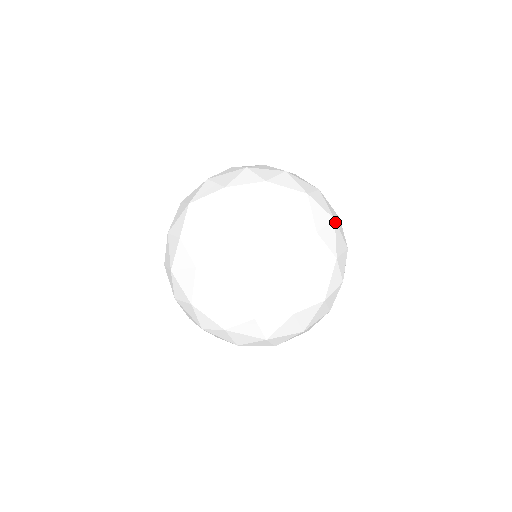
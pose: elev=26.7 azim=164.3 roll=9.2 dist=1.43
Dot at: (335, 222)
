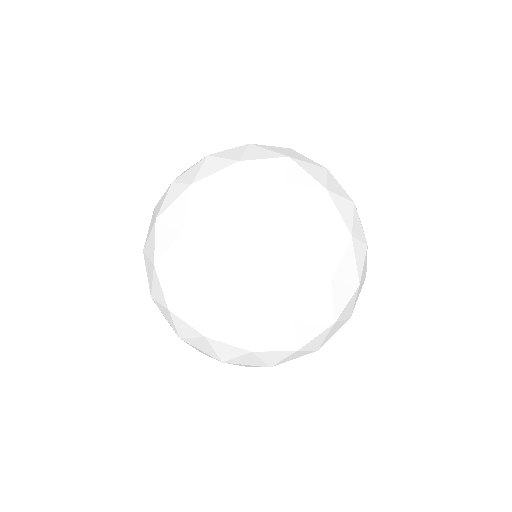
Dot at: (328, 192)
